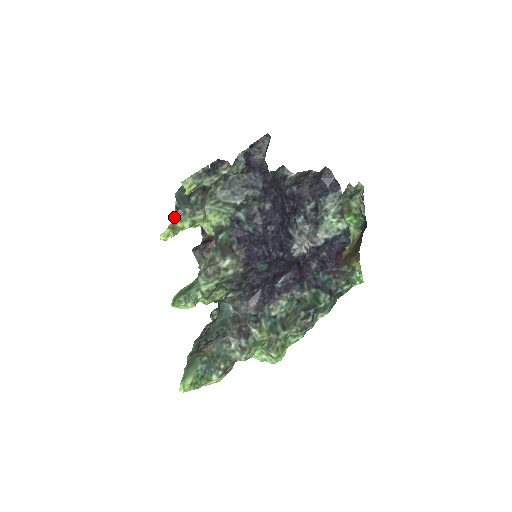
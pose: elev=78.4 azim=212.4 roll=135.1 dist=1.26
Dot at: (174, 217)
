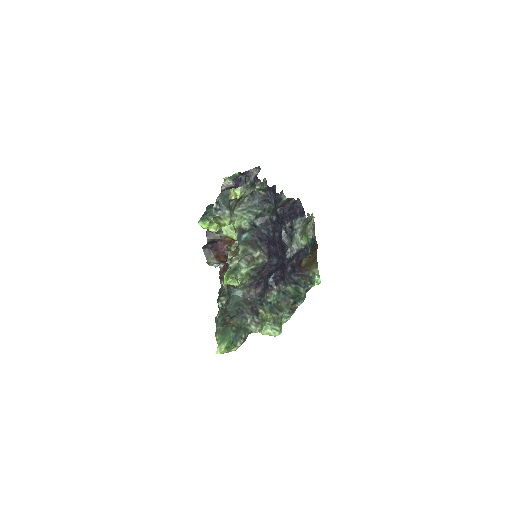
Dot at: (214, 216)
